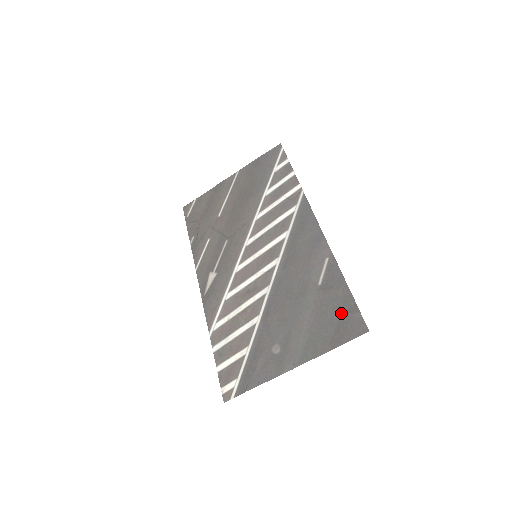
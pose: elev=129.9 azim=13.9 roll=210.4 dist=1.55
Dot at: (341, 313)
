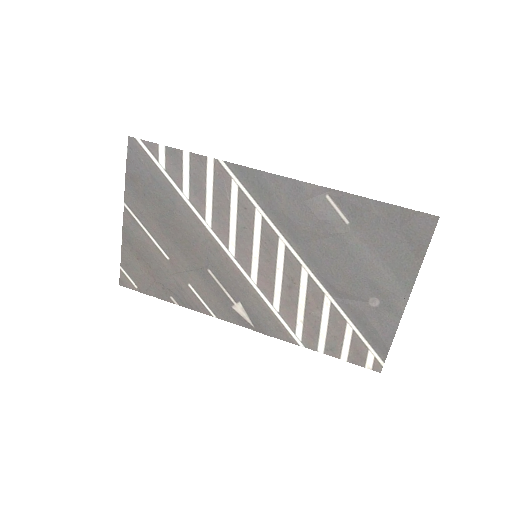
Dot at: (397, 226)
